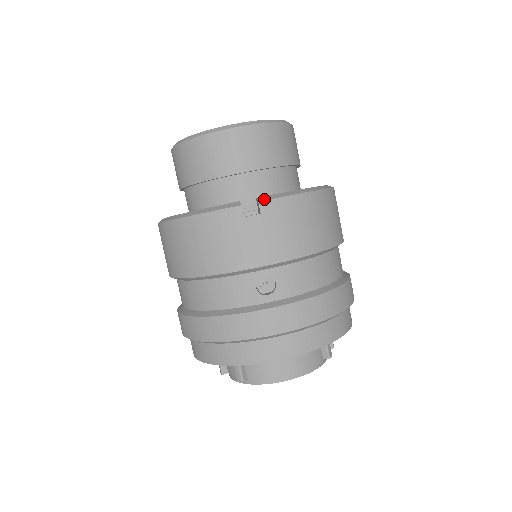
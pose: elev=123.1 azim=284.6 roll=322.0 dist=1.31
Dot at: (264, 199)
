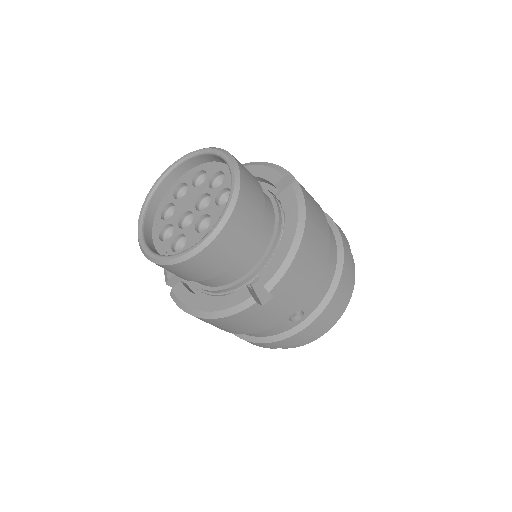
Dot at: (271, 287)
